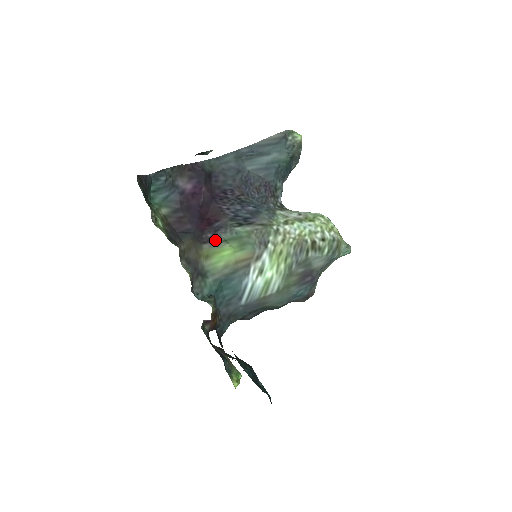
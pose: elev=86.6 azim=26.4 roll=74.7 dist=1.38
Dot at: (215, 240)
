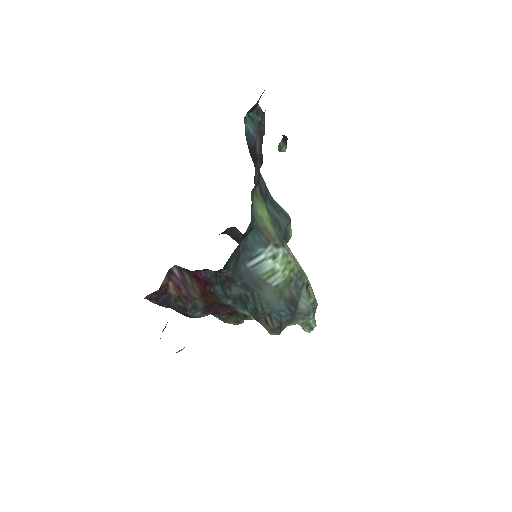
Dot at: (262, 195)
